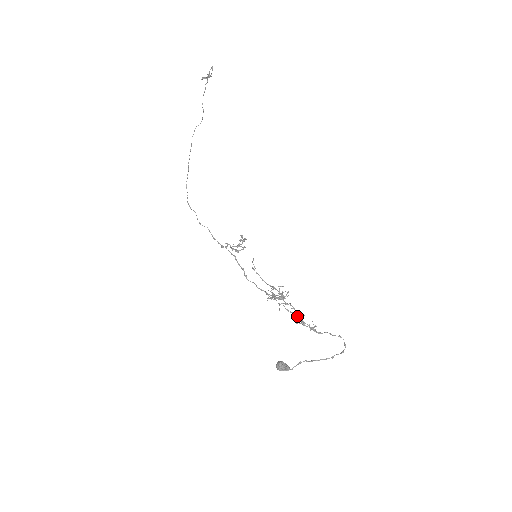
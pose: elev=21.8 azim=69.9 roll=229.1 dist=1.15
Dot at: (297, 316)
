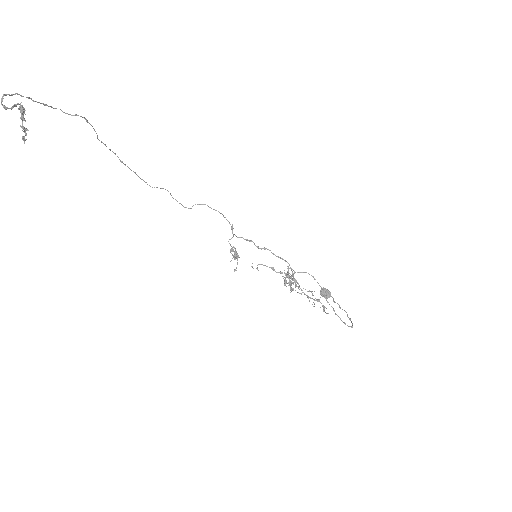
Dot at: (312, 294)
